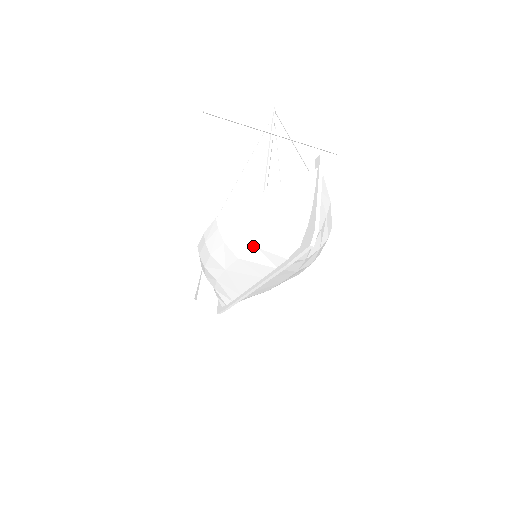
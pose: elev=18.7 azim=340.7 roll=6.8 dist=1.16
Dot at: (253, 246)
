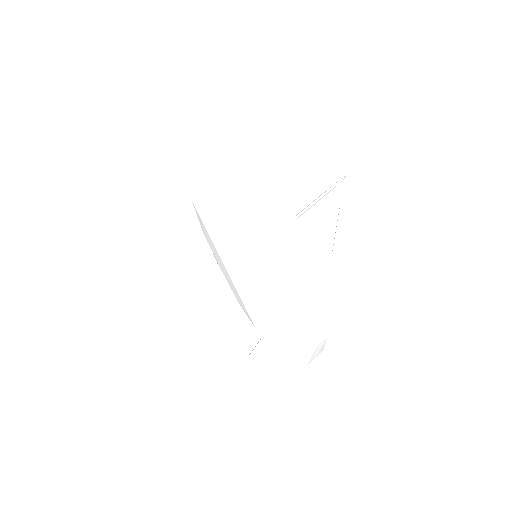
Dot at: occluded
